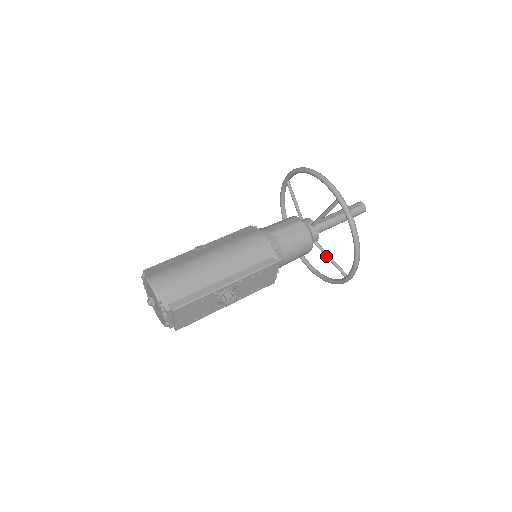
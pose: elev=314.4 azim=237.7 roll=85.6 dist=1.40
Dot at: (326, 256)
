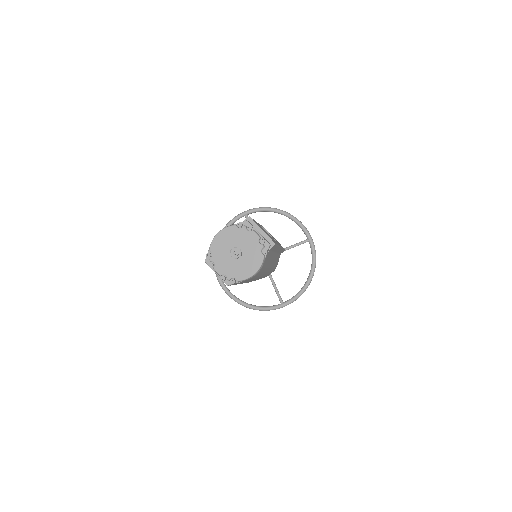
Dot at: (287, 248)
